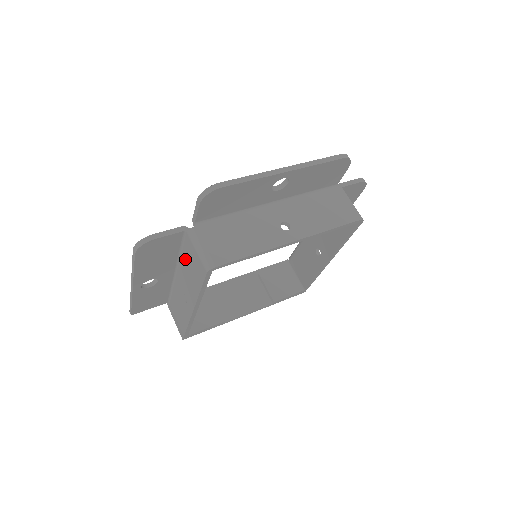
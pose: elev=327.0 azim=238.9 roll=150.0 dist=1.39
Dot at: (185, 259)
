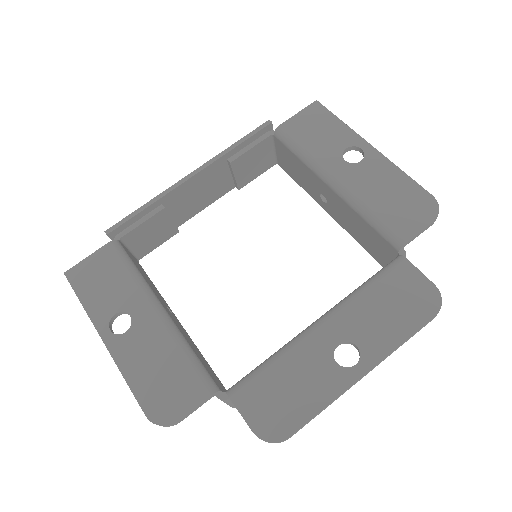
Dot at: occluded
